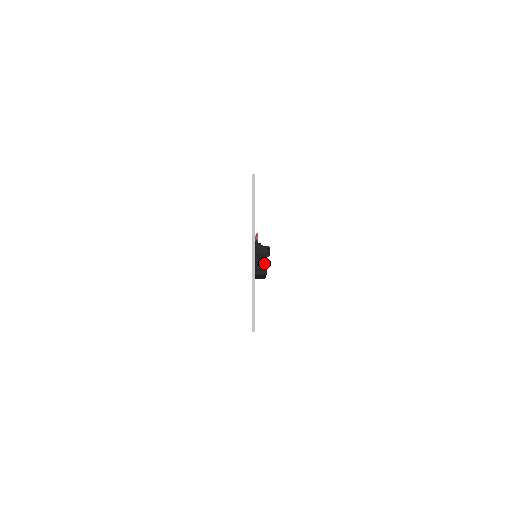
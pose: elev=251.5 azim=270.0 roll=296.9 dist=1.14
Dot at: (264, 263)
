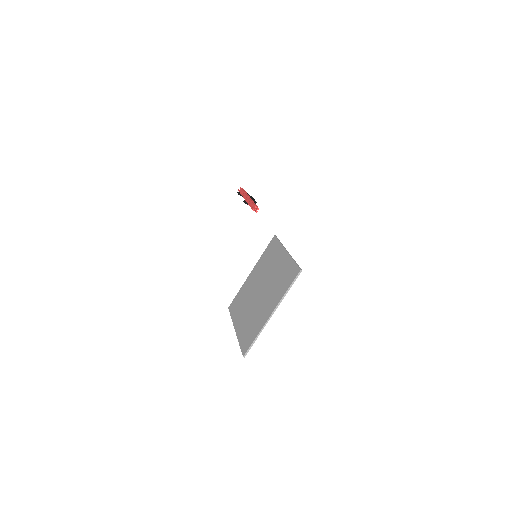
Dot at: occluded
